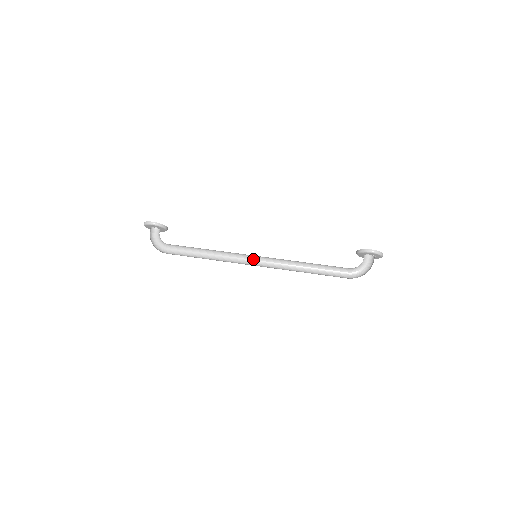
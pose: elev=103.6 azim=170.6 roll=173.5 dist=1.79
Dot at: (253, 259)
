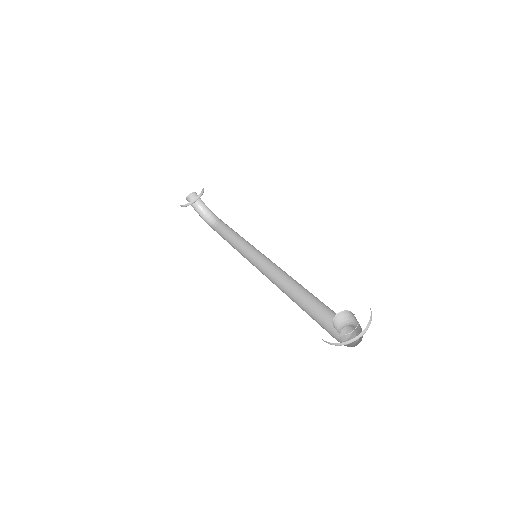
Dot at: occluded
